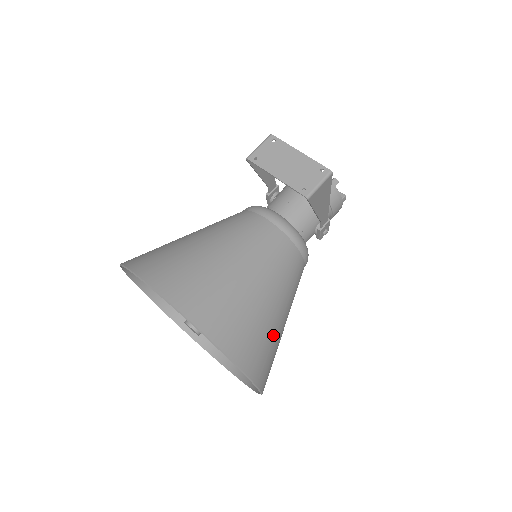
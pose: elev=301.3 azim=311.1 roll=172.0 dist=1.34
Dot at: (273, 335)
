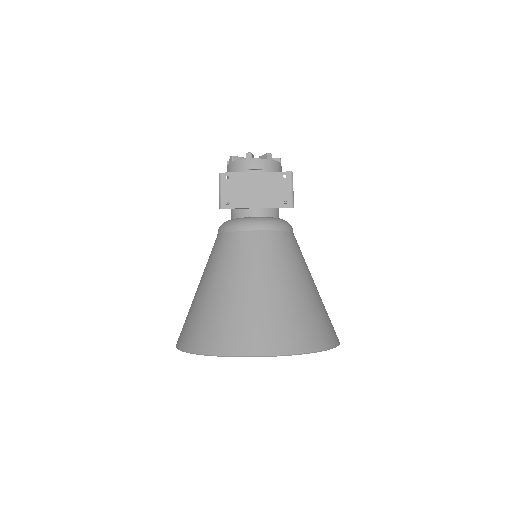
Dot at: (322, 305)
